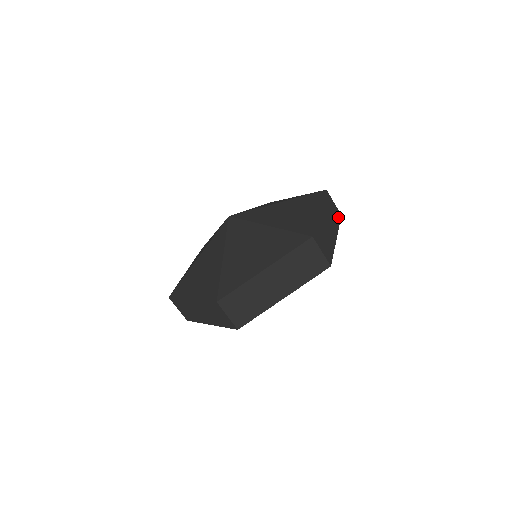
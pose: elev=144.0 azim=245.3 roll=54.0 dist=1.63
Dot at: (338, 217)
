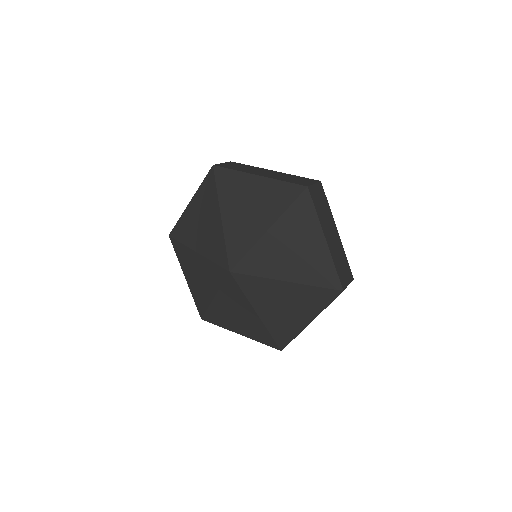
Dot at: (323, 194)
